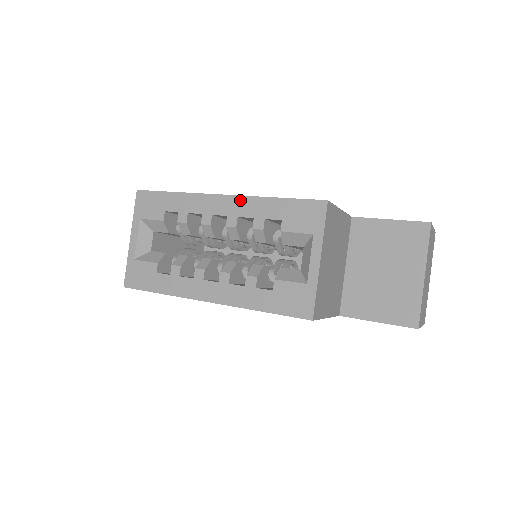
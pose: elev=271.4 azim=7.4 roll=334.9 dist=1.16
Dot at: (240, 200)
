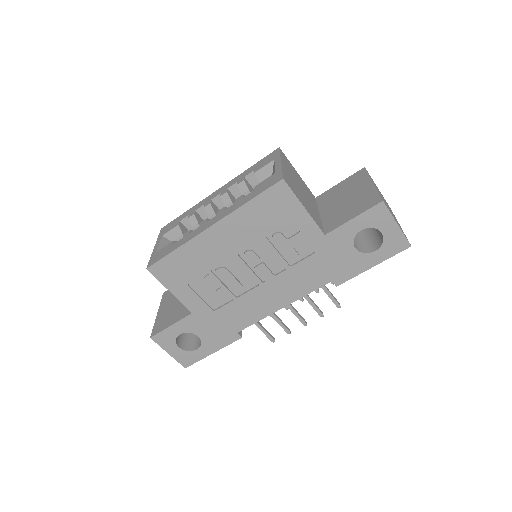
Dot at: (228, 183)
